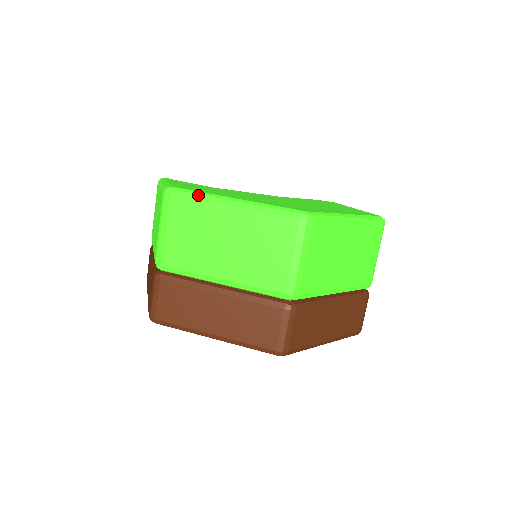
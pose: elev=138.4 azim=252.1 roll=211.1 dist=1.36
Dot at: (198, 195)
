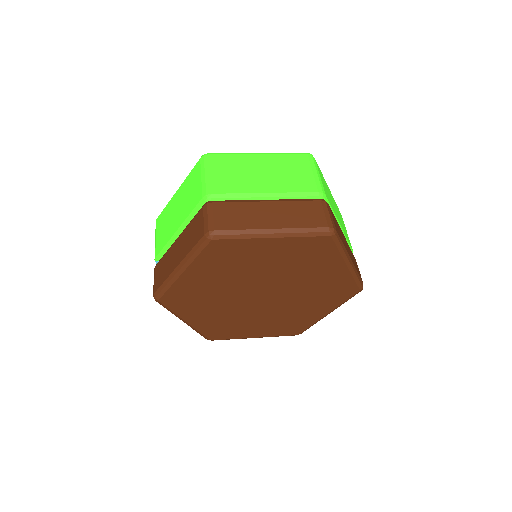
Dot at: (230, 153)
